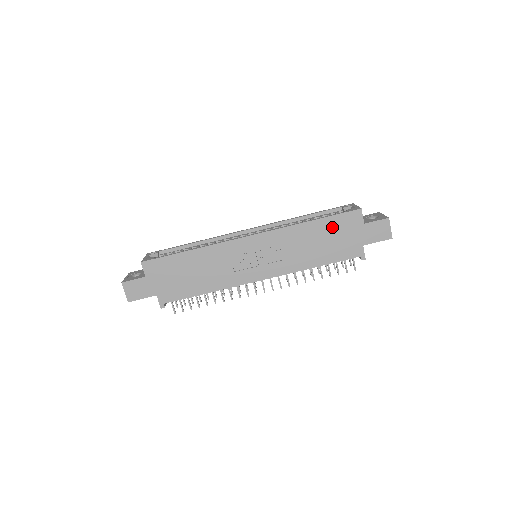
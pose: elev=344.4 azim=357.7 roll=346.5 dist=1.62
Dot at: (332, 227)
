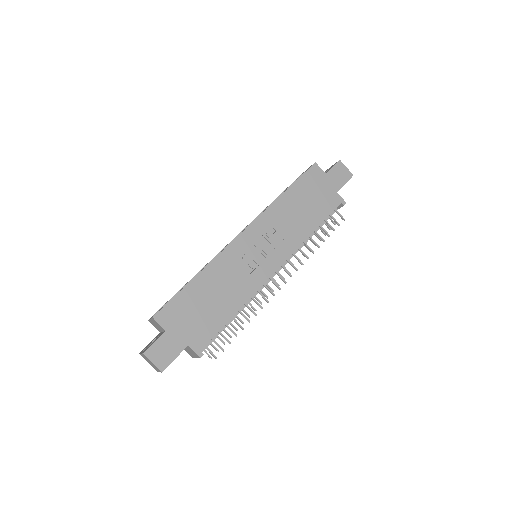
Dot at: (304, 189)
